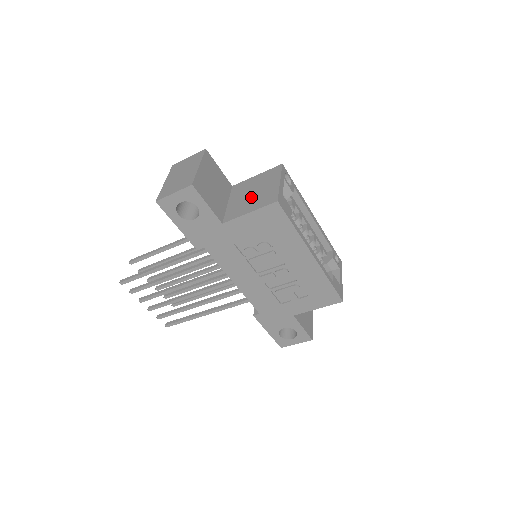
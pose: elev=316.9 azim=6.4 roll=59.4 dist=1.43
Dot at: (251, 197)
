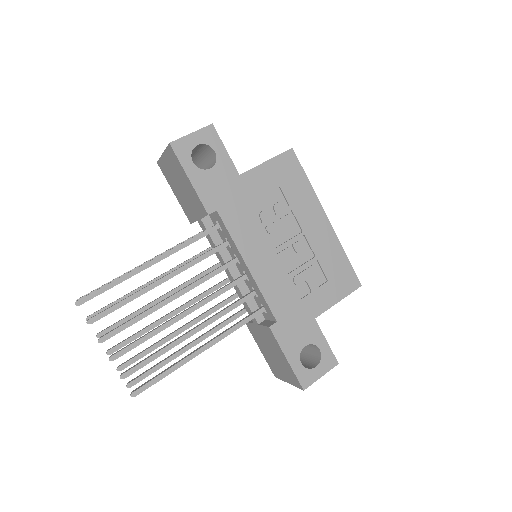
Dot at: occluded
